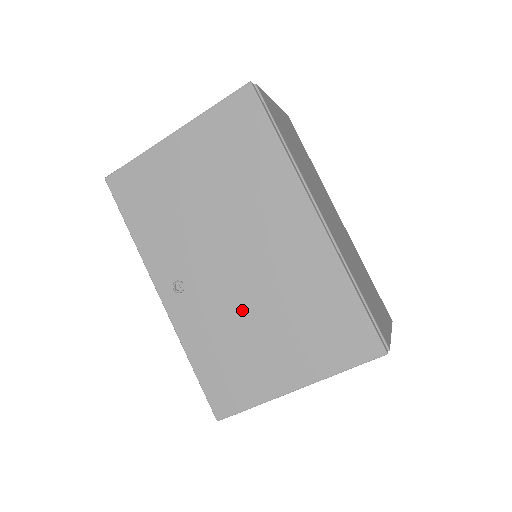
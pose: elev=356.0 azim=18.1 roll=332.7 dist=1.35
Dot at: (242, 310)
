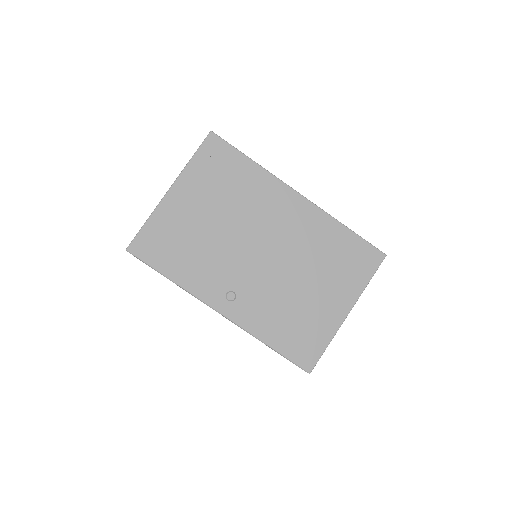
Dot at: (286, 284)
